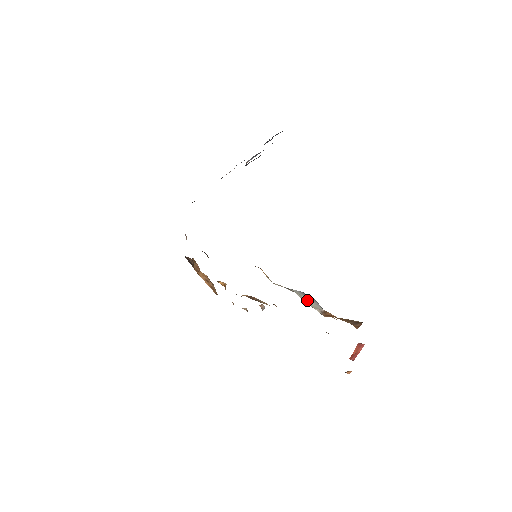
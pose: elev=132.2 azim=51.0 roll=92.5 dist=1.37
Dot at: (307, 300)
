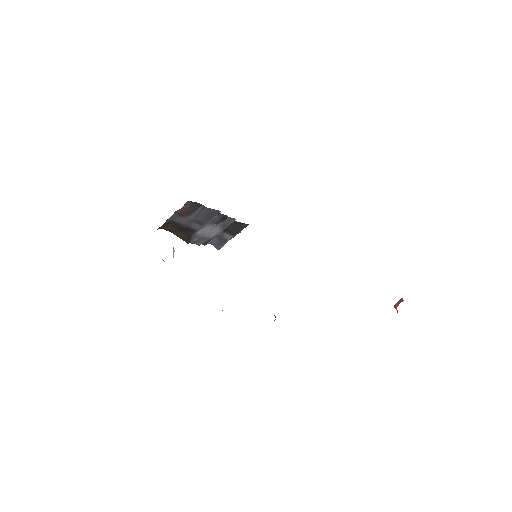
Dot at: occluded
